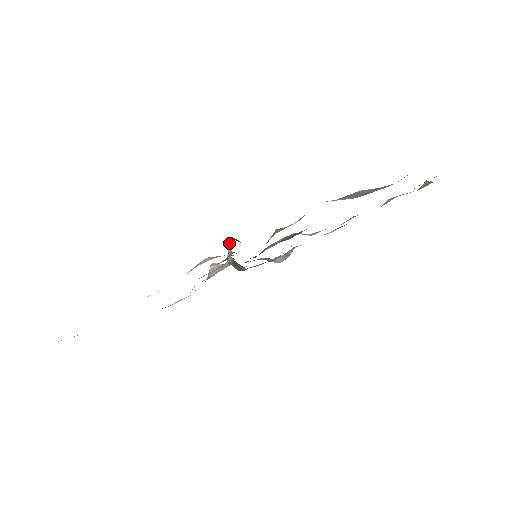
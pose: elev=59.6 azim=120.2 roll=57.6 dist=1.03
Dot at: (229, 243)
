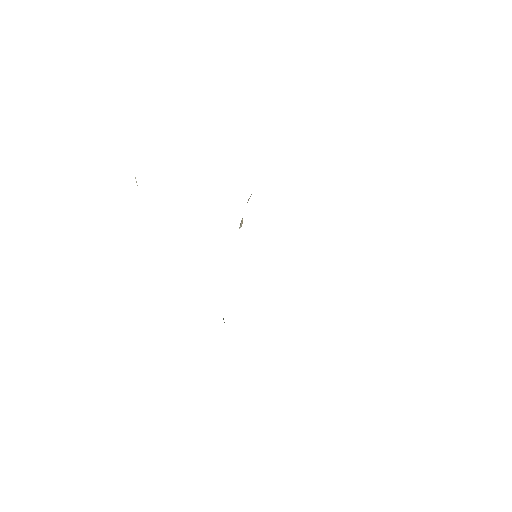
Dot at: (250, 196)
